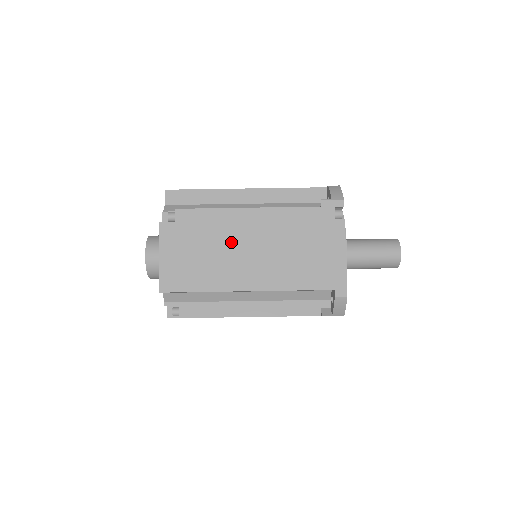
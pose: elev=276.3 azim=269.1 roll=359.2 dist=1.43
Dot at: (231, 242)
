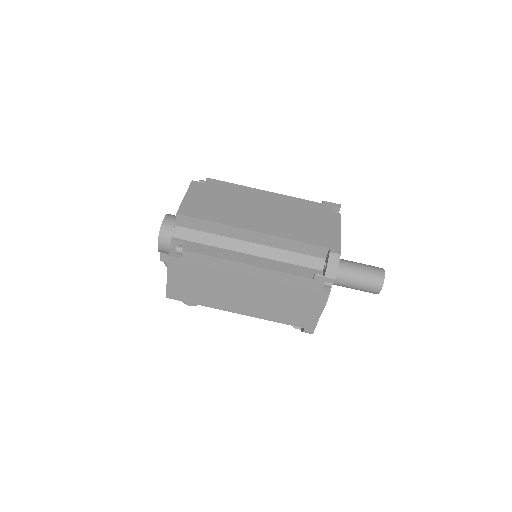
Dot at: (247, 203)
